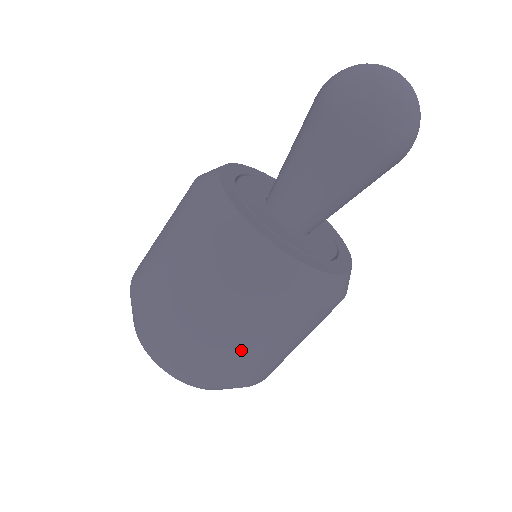
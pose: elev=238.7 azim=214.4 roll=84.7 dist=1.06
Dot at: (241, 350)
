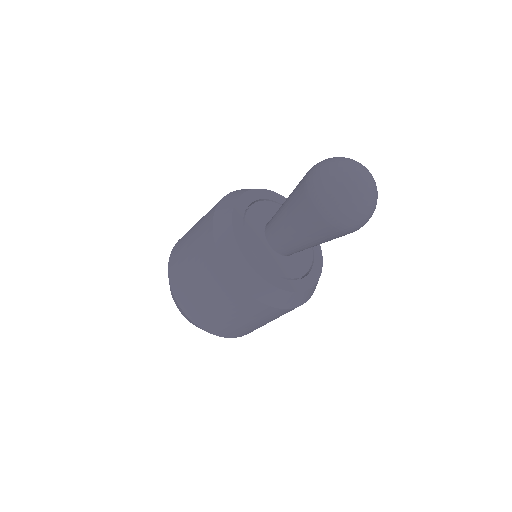
Dot at: occluded
